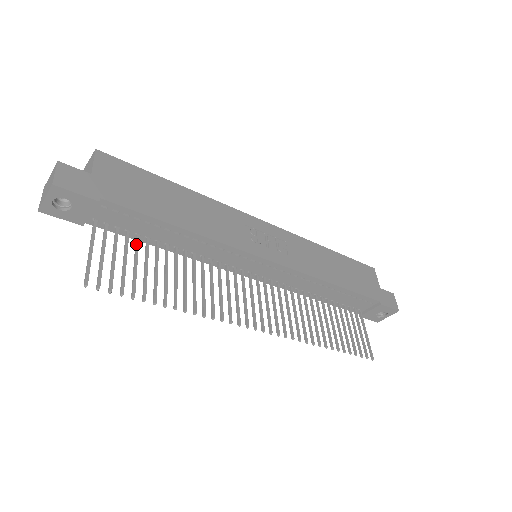
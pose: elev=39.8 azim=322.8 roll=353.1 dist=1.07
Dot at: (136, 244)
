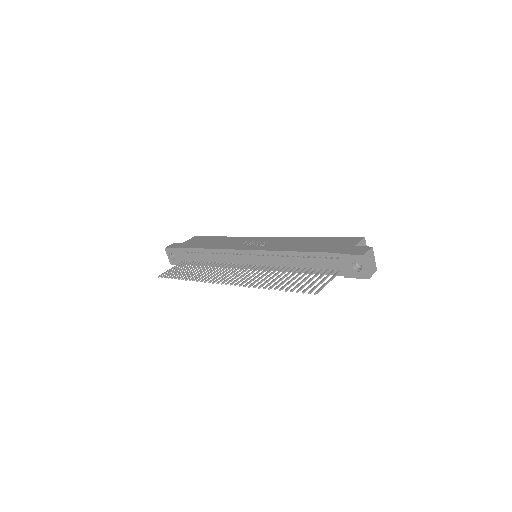
Dot at: (193, 264)
